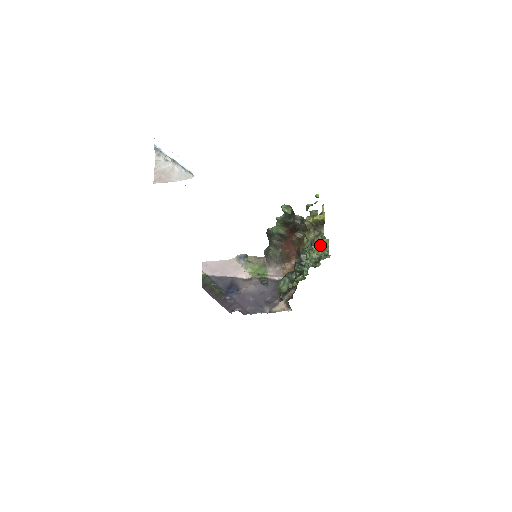
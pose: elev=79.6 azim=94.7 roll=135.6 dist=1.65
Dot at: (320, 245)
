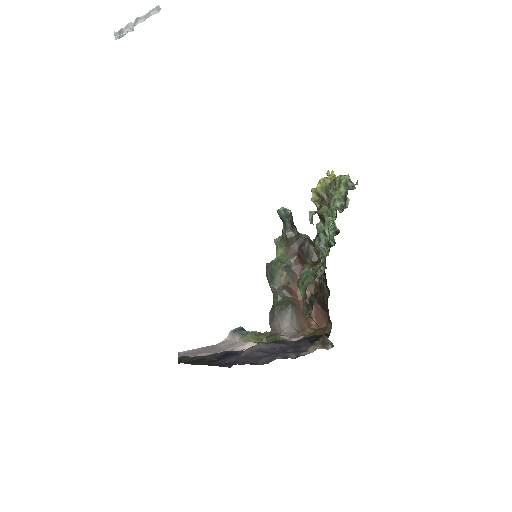
Dot at: (339, 180)
